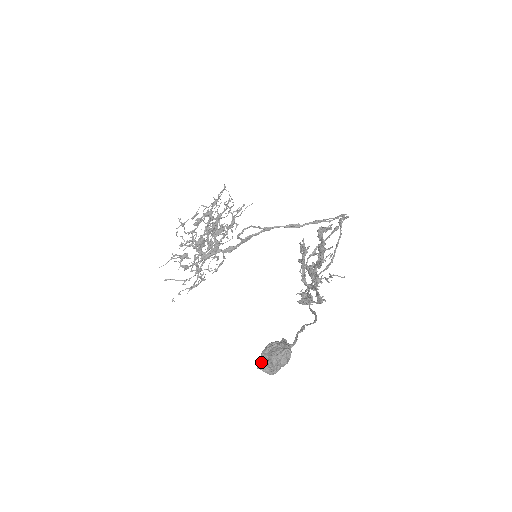
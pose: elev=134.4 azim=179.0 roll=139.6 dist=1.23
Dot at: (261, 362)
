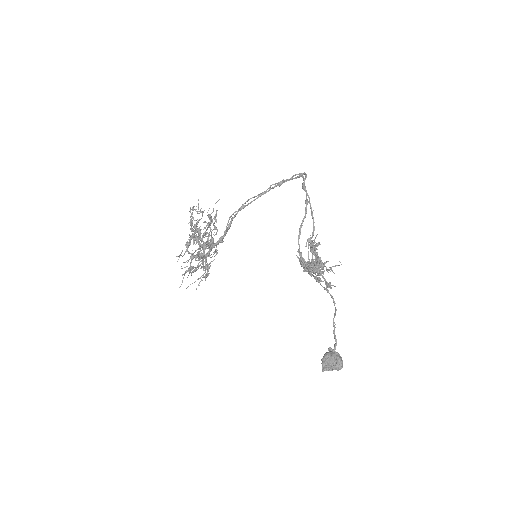
Dot at: (324, 369)
